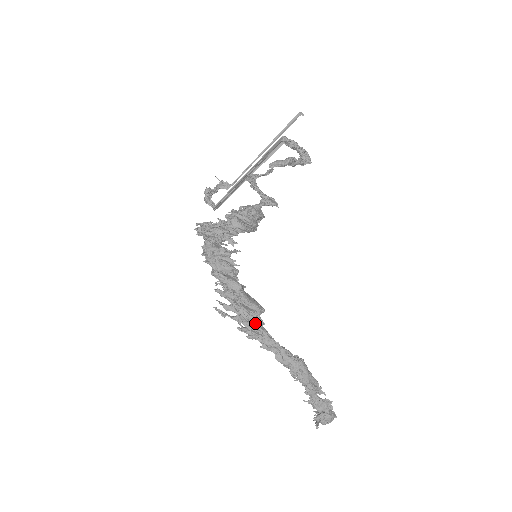
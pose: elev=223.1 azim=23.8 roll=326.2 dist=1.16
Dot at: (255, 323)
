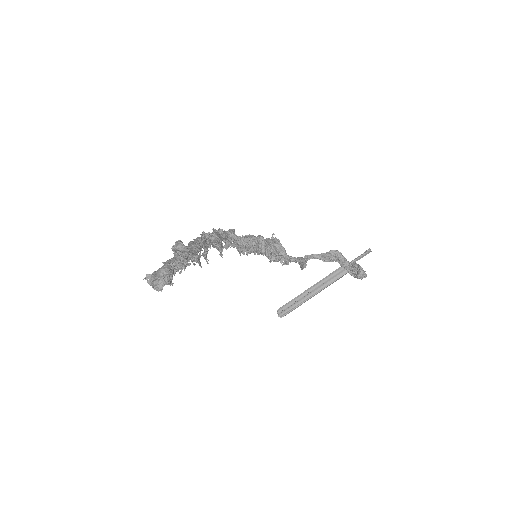
Dot at: (205, 233)
